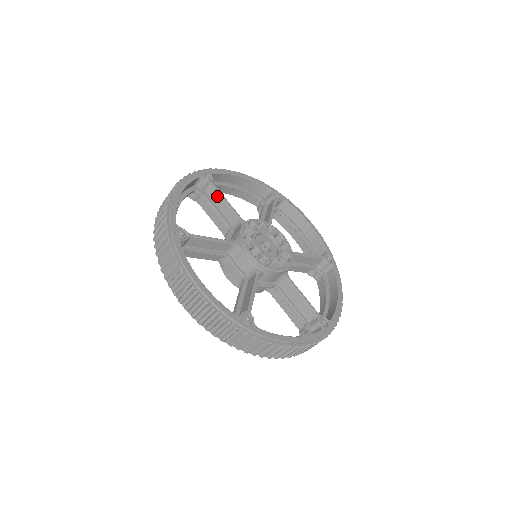
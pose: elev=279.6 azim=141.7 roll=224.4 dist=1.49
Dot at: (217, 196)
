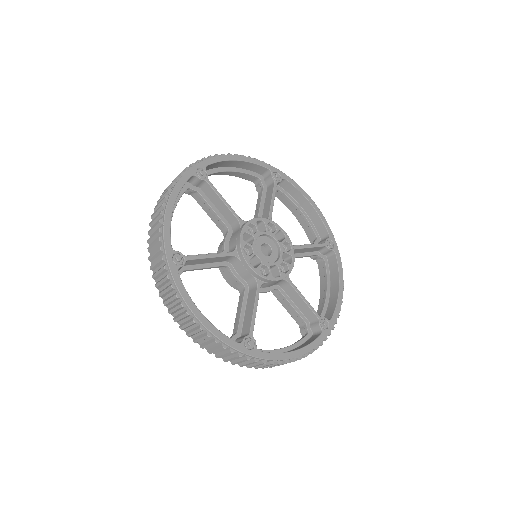
Dot at: (213, 194)
